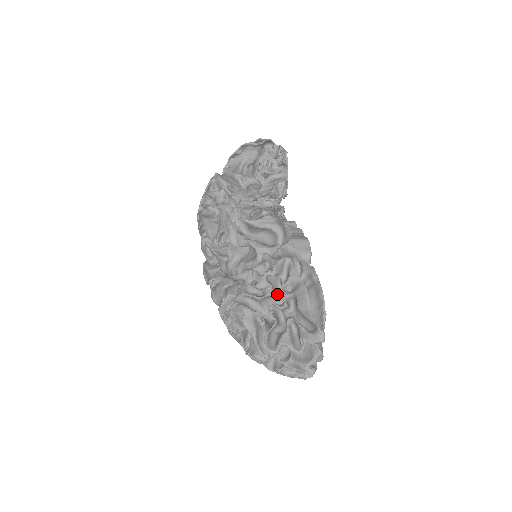
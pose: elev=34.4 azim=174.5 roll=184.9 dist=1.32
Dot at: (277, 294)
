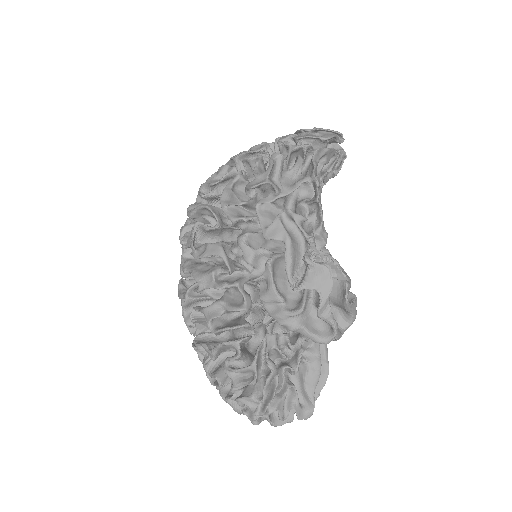
Dot at: occluded
